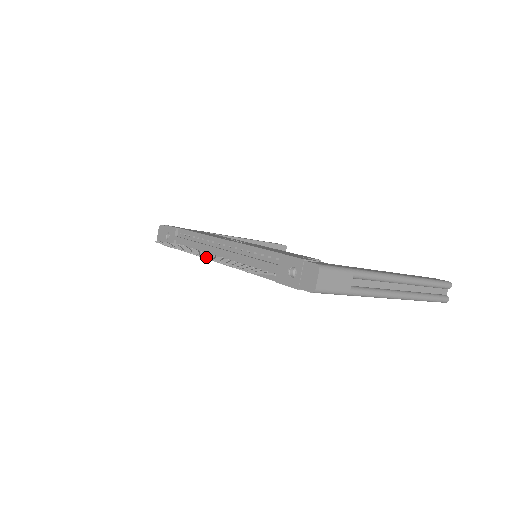
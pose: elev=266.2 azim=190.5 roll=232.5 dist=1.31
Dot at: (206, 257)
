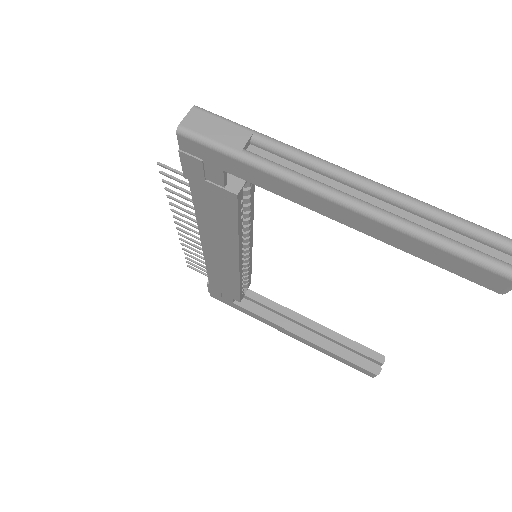
Dot at: (177, 217)
